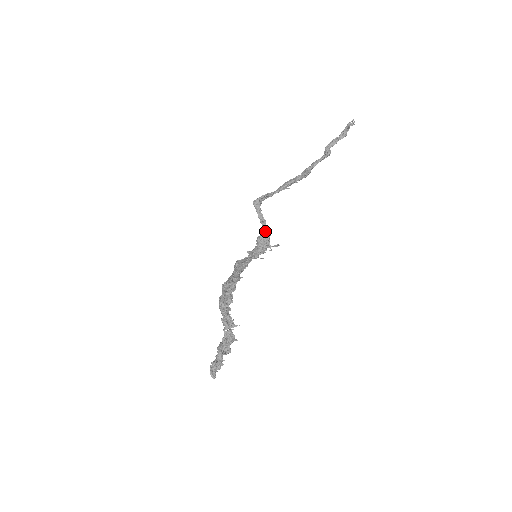
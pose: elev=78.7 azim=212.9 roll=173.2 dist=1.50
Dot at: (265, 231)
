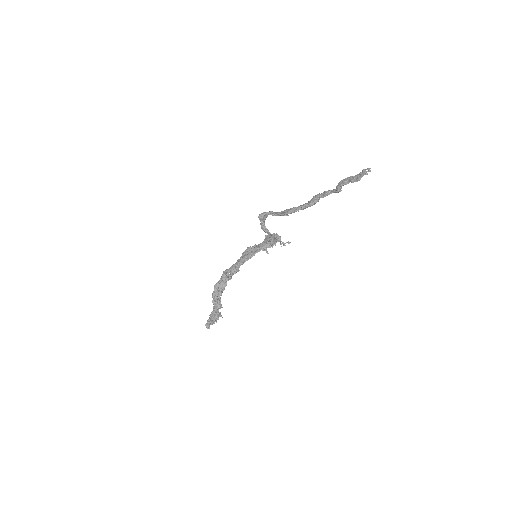
Dot at: occluded
